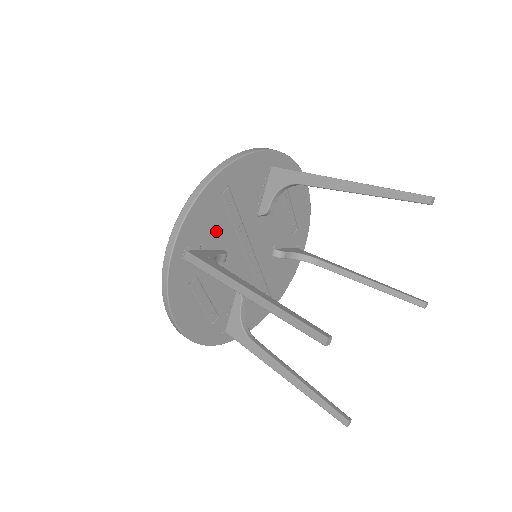
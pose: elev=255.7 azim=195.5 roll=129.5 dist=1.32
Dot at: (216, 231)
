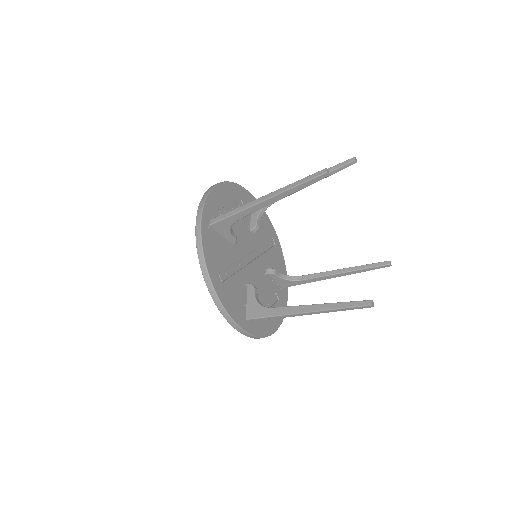
Dot at: (238, 290)
